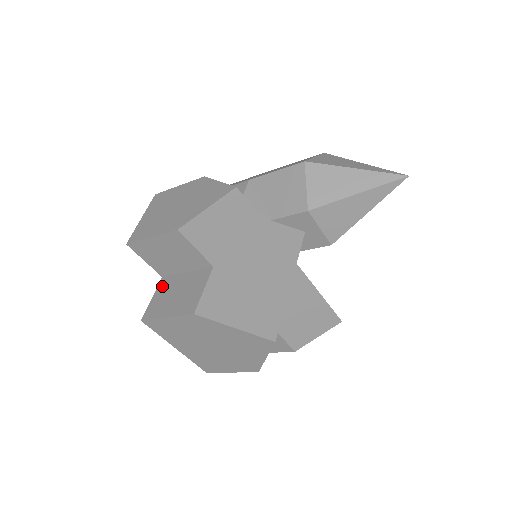
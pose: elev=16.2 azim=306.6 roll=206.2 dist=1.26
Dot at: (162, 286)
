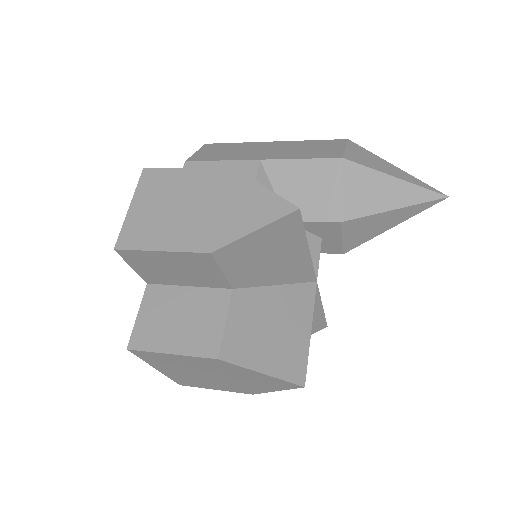
Dot at: (151, 299)
